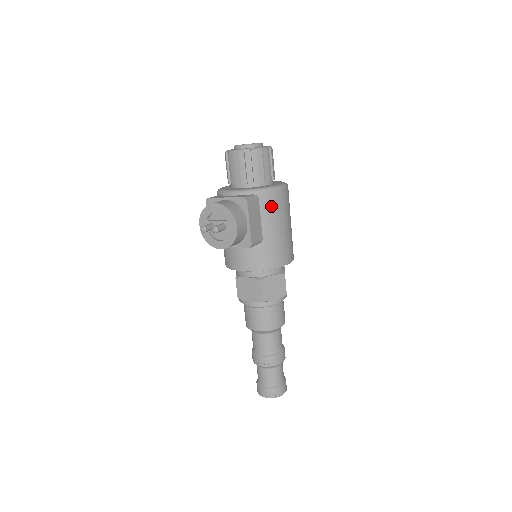
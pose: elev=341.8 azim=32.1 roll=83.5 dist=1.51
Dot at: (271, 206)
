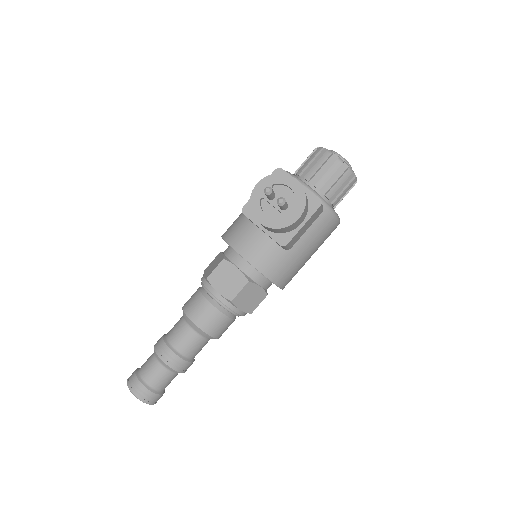
Dot at: (323, 228)
